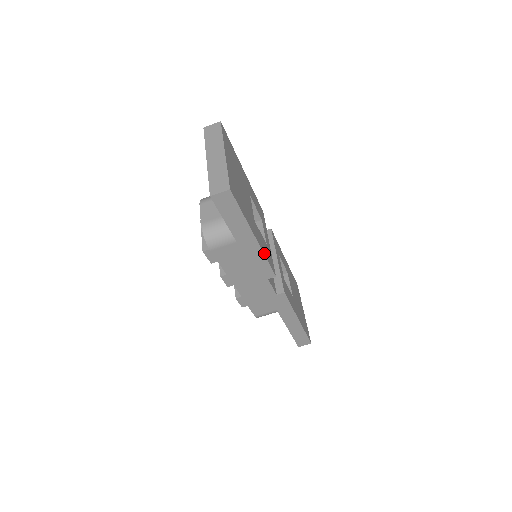
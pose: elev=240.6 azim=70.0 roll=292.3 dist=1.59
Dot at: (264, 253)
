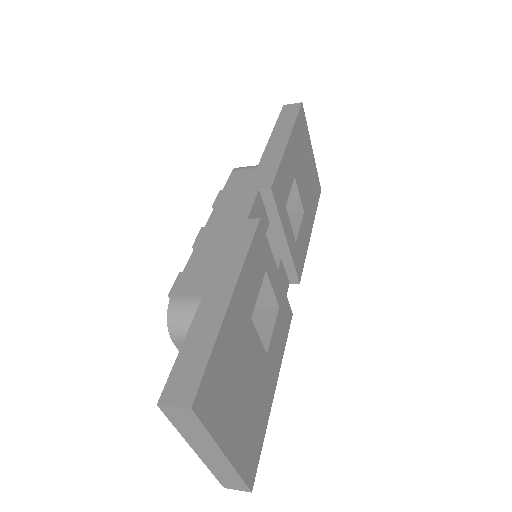
Dot at: (282, 355)
